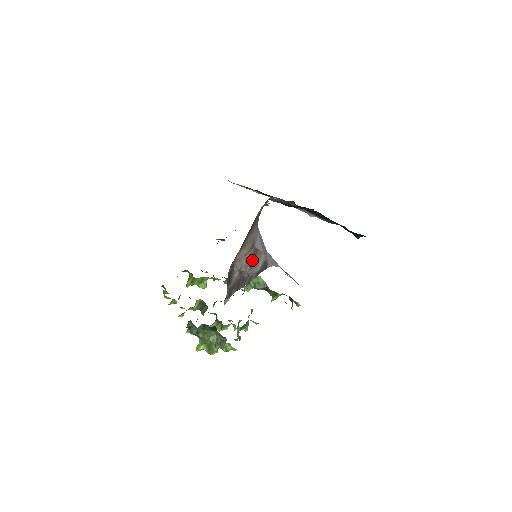
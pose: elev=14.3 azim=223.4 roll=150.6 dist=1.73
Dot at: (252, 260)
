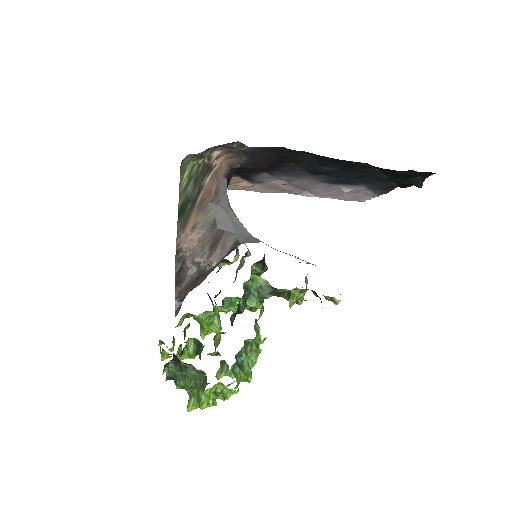
Dot at: (212, 245)
